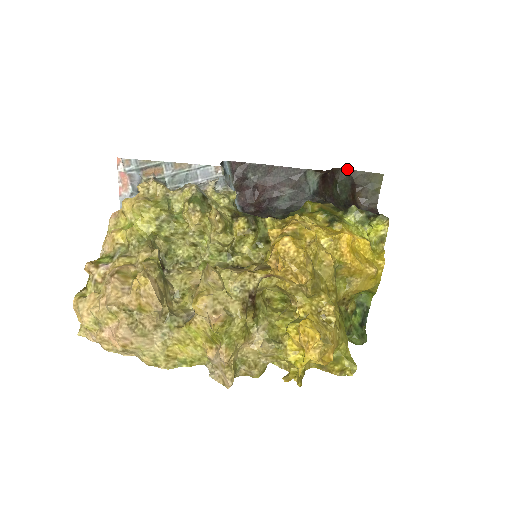
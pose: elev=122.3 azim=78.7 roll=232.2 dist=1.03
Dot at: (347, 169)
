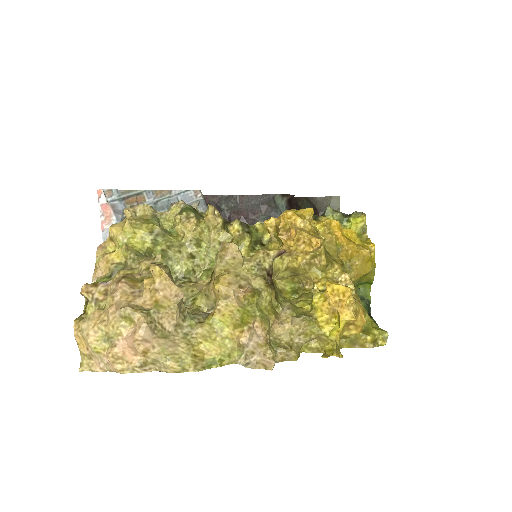
Dot at: (306, 197)
